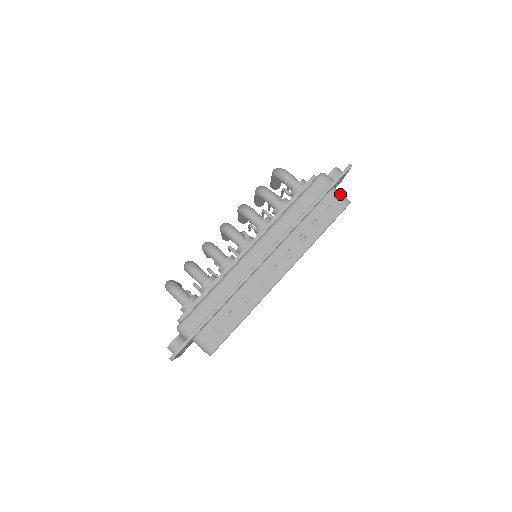
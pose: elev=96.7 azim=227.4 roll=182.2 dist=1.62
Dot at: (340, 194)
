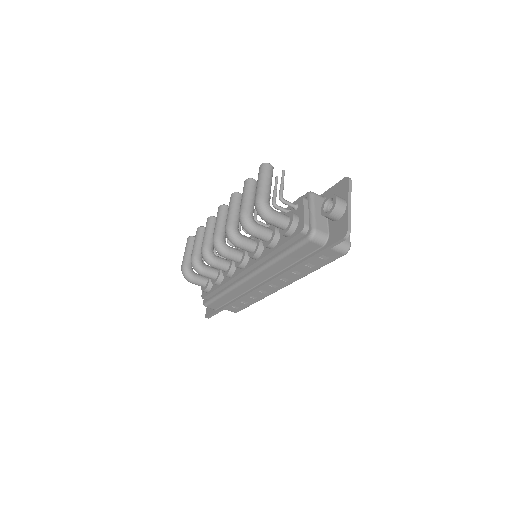
Dot at: (336, 247)
